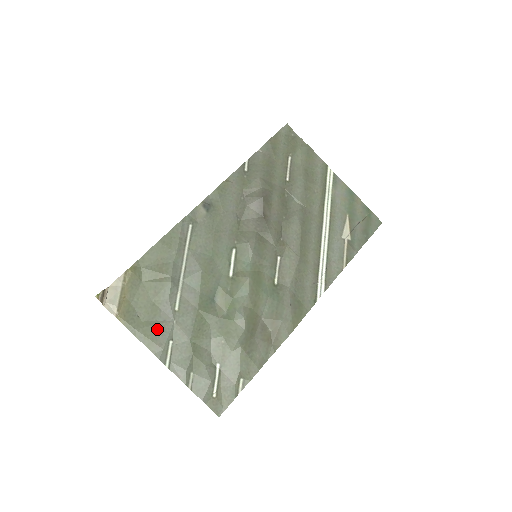
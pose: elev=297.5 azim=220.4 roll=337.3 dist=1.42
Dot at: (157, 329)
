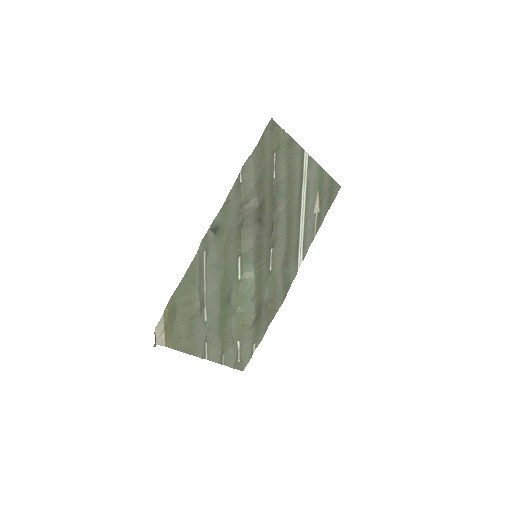
Dot at: (196, 340)
